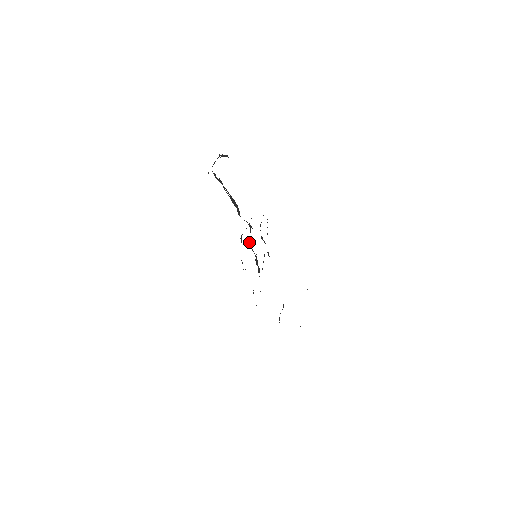
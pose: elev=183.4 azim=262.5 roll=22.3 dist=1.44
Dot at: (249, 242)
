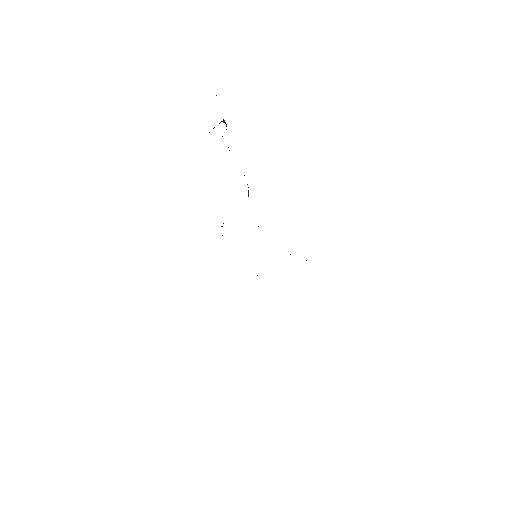
Dot at: occluded
